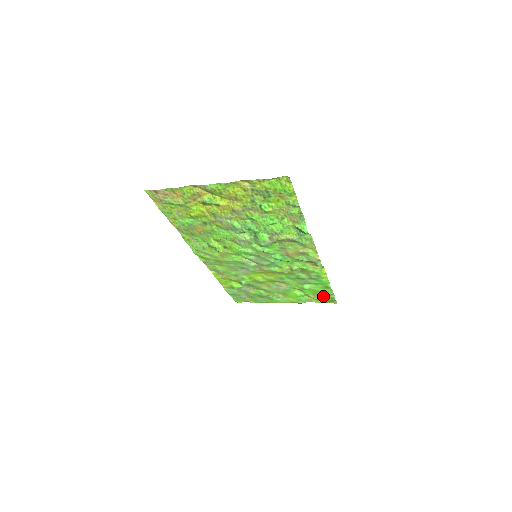
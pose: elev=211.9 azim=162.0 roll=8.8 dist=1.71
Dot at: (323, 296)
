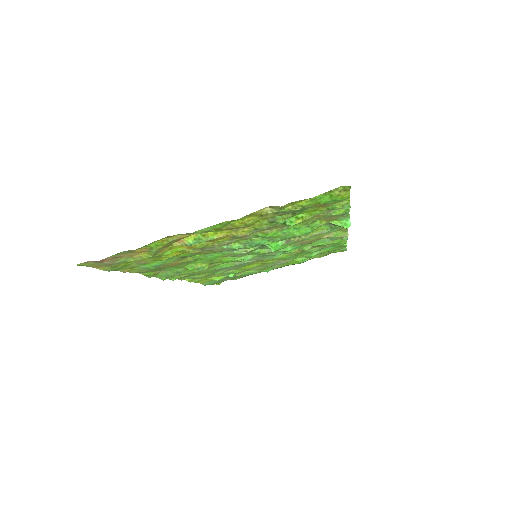
Dot at: (331, 251)
